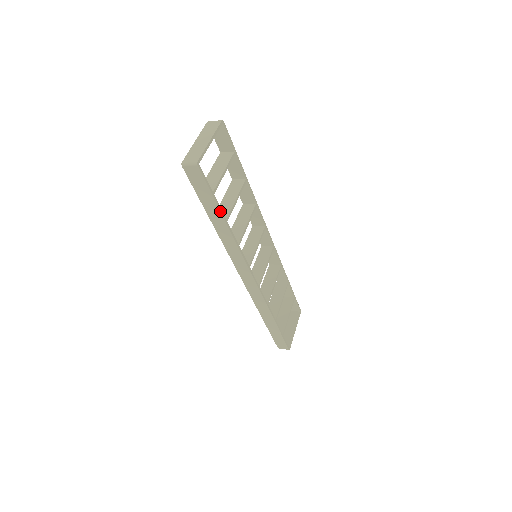
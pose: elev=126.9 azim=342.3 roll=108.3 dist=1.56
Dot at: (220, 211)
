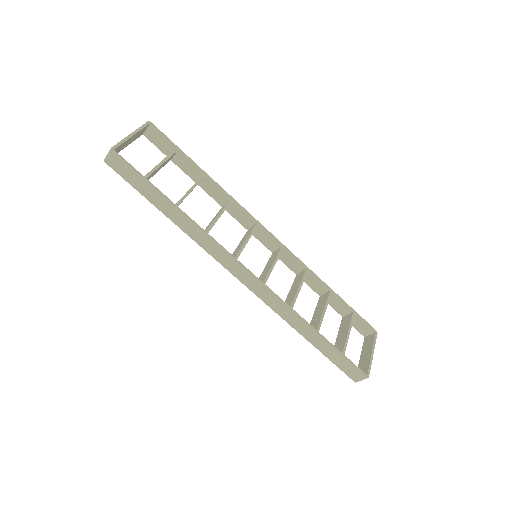
Dot at: (162, 195)
